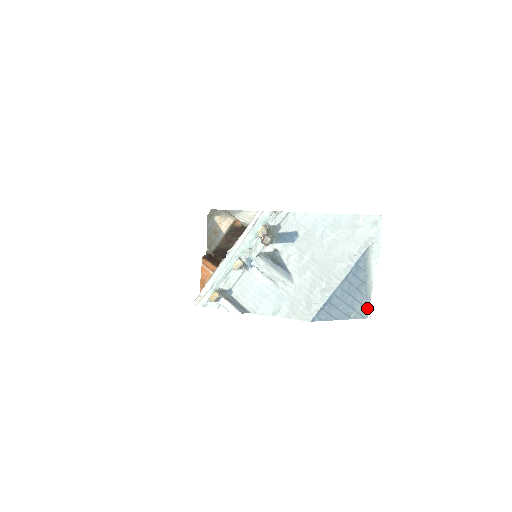
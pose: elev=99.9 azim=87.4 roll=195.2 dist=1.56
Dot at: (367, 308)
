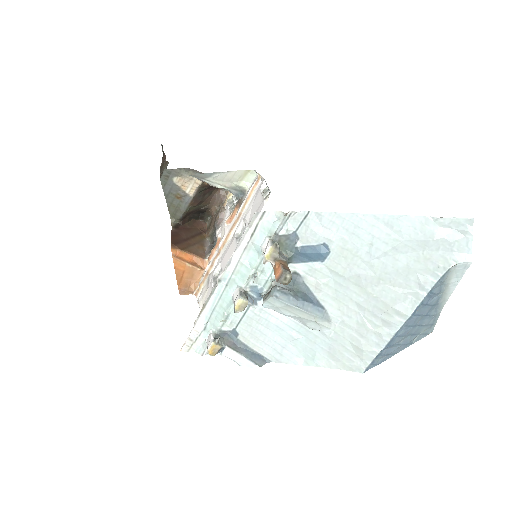
Dot at: (433, 324)
